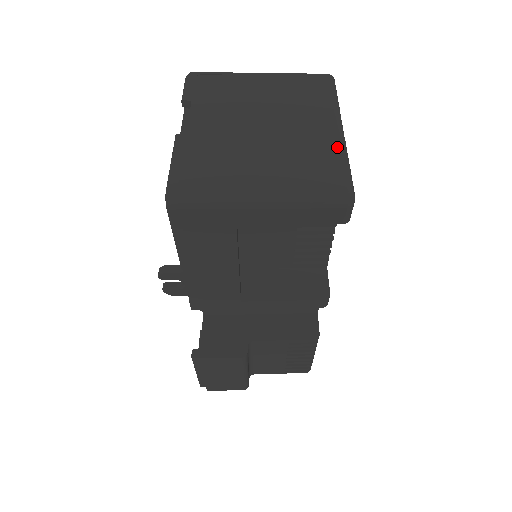
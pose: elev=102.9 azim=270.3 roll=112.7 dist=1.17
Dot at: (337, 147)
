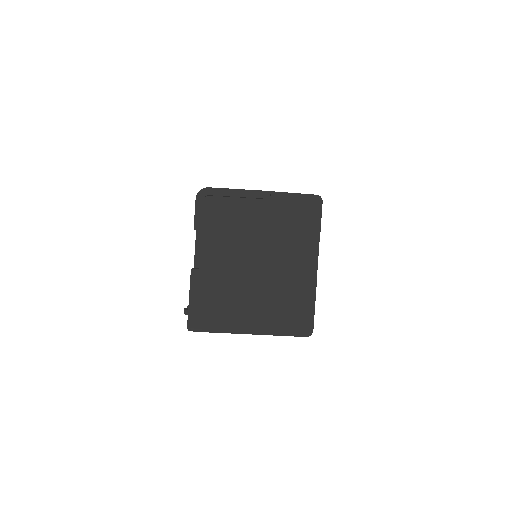
Dot at: (308, 290)
